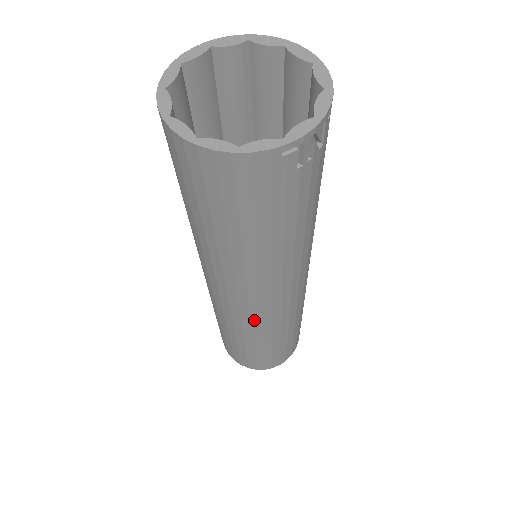
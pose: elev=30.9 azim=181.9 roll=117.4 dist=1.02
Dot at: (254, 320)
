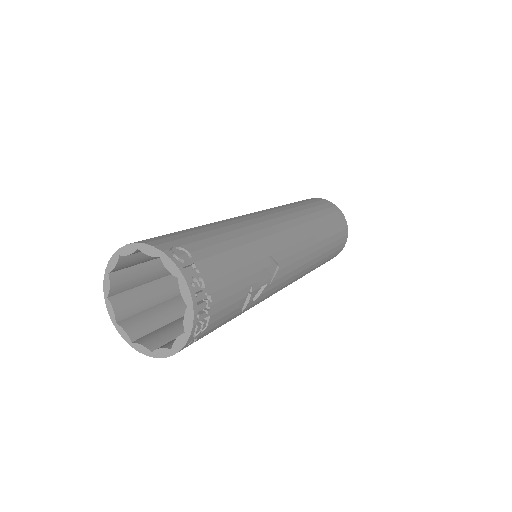
Dot at: occluded
